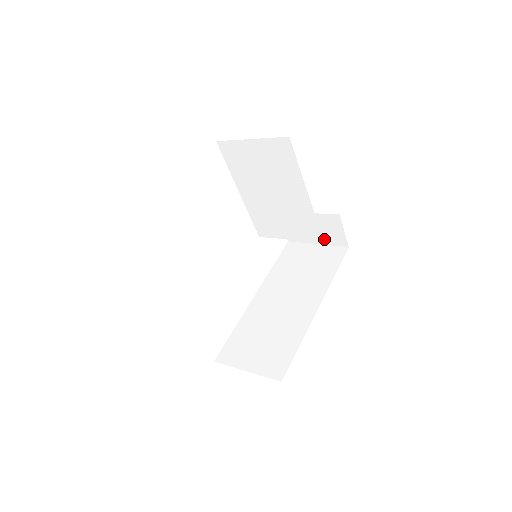
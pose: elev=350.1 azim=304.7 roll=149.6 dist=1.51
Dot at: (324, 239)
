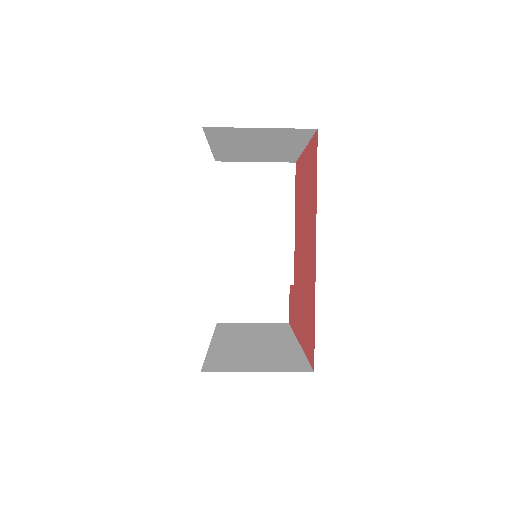
Dot at: (263, 315)
